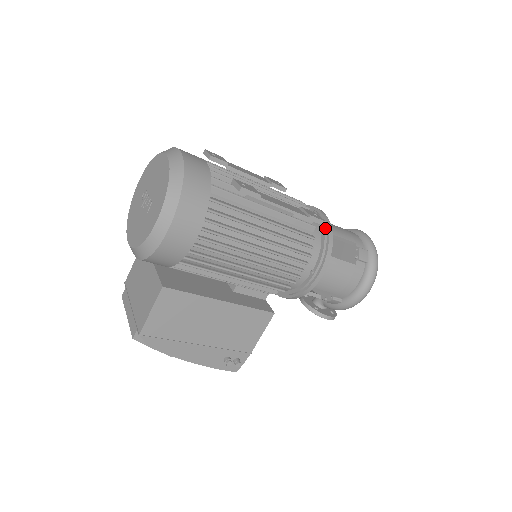
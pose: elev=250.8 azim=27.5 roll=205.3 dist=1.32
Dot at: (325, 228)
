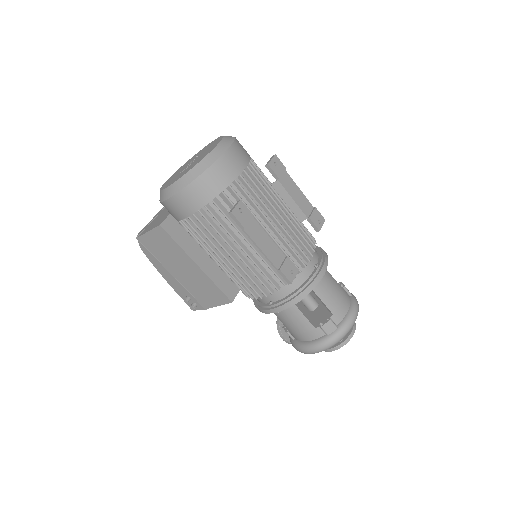
Dot at: (307, 285)
